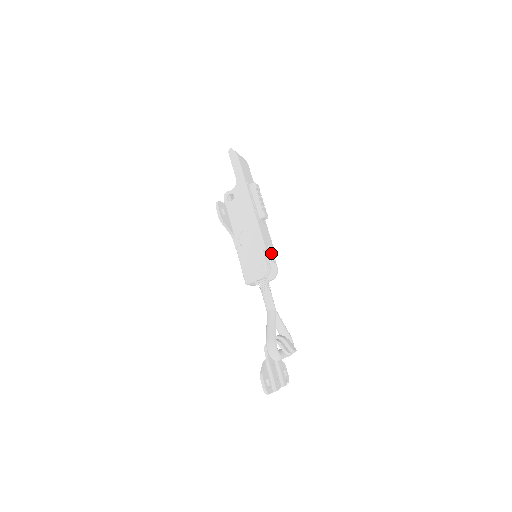
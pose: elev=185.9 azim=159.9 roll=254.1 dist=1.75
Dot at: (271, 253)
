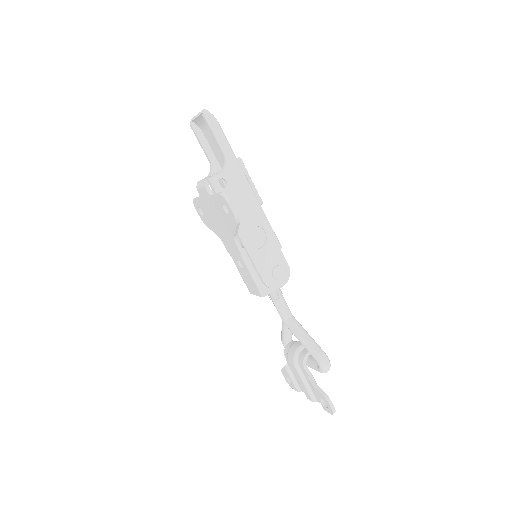
Dot at: occluded
